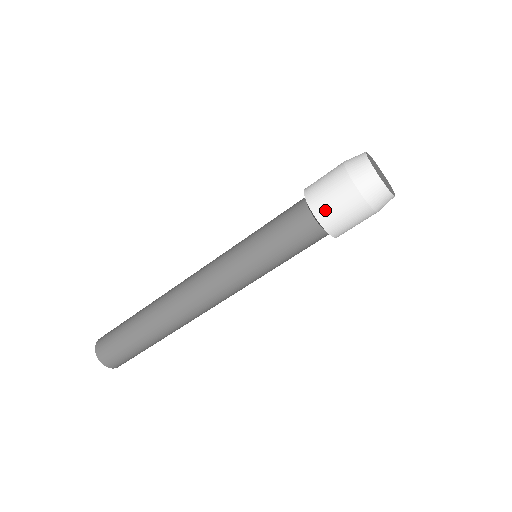
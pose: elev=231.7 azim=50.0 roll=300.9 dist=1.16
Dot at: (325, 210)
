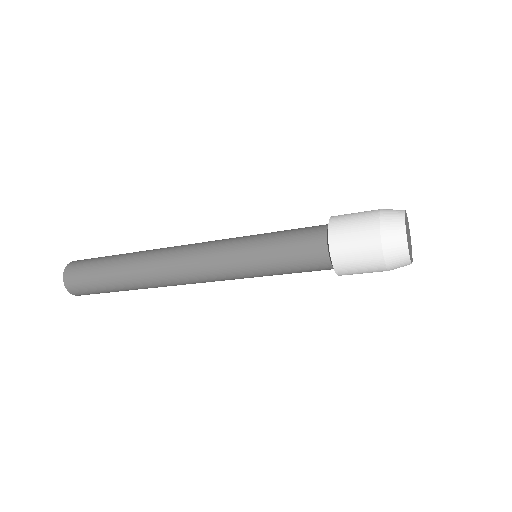
Dot at: (341, 236)
